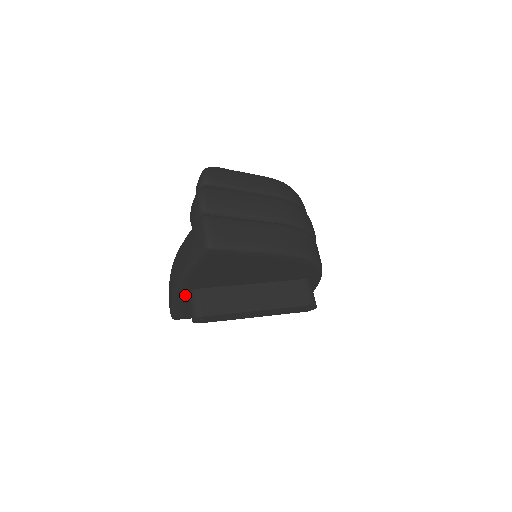
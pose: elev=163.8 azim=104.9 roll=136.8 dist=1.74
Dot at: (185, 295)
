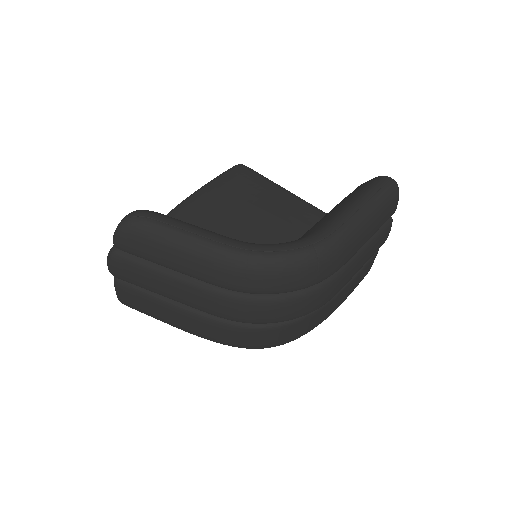
Dot at: occluded
